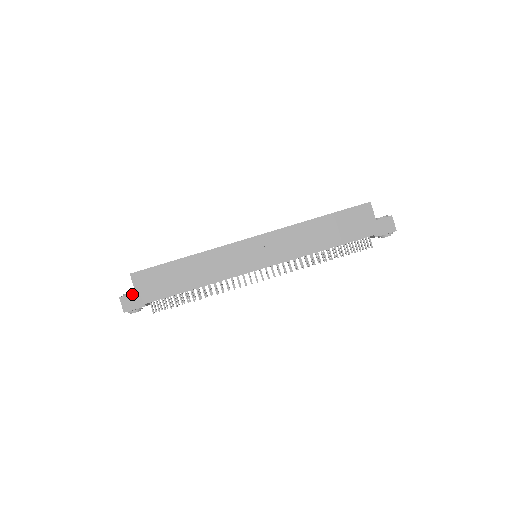
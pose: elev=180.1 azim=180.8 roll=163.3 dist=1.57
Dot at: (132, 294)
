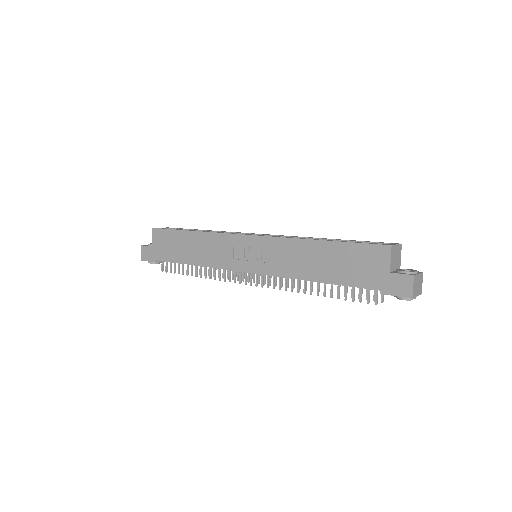
Dot at: (150, 247)
